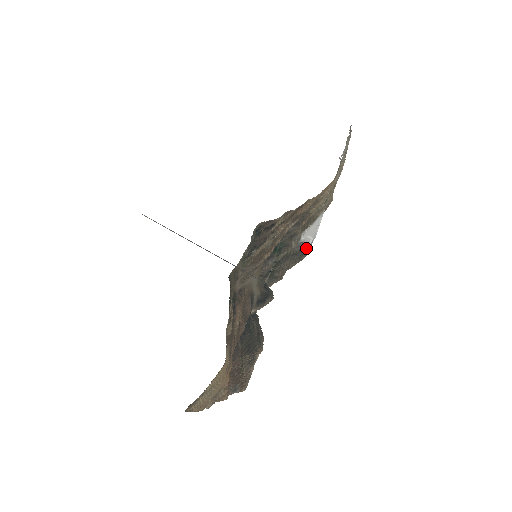
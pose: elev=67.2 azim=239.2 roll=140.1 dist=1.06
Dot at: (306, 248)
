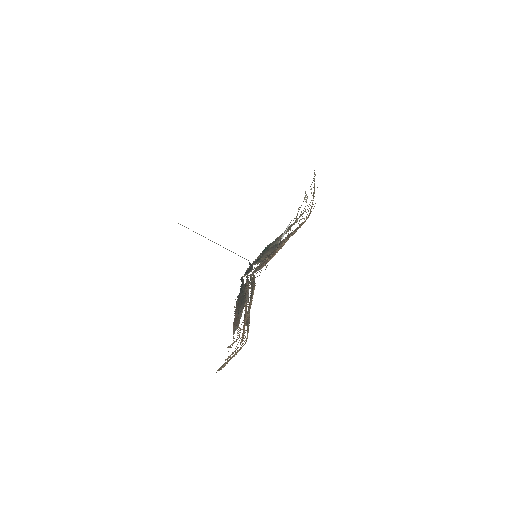
Dot at: (278, 243)
